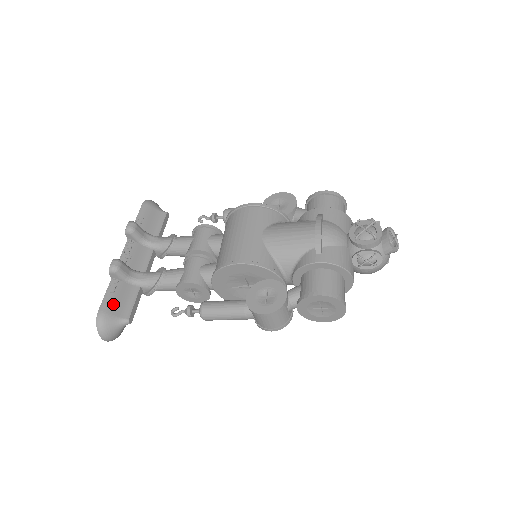
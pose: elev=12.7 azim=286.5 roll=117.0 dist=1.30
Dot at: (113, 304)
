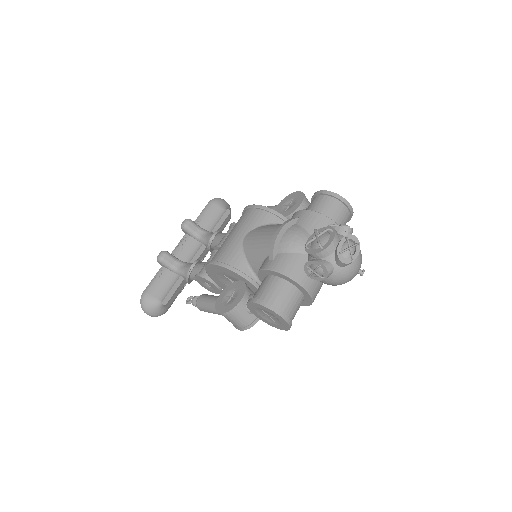
Dot at: (155, 287)
